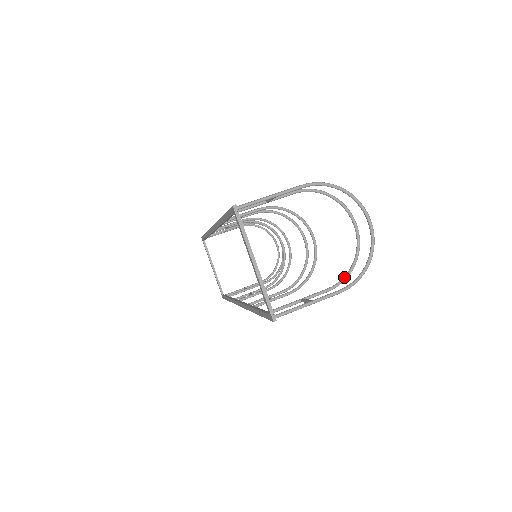
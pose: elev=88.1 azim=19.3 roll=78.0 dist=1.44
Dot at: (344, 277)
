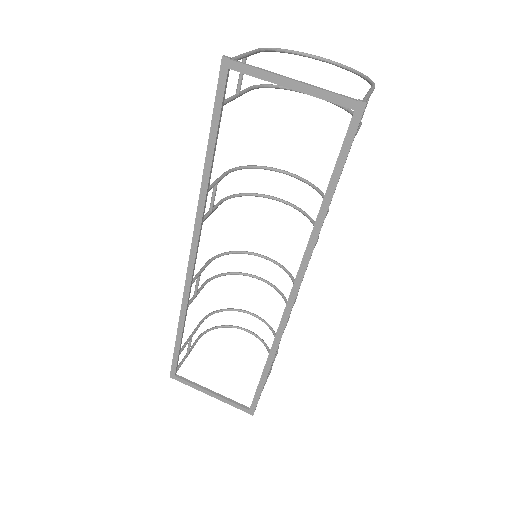
Dot at: occluded
